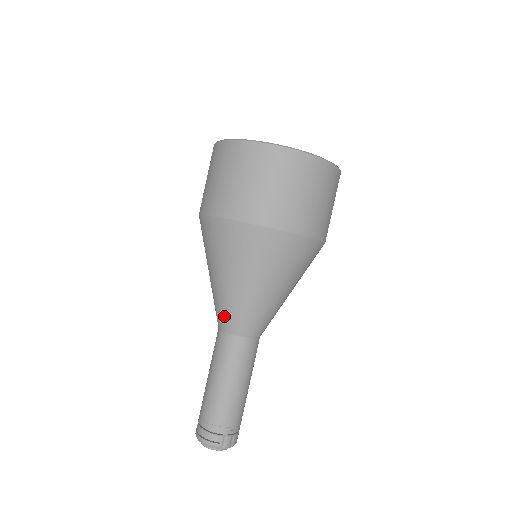
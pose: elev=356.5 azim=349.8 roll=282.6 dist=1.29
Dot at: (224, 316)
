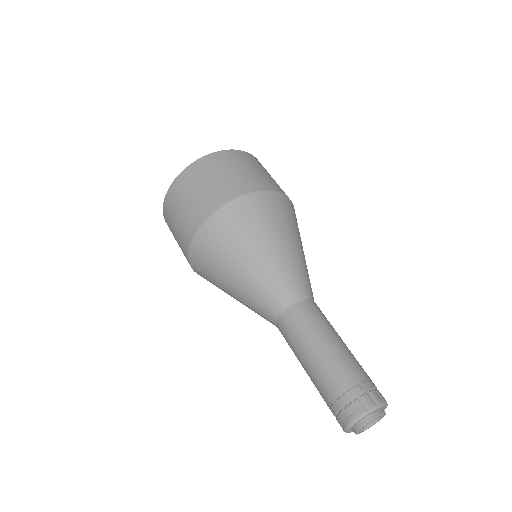
Dot at: (263, 308)
